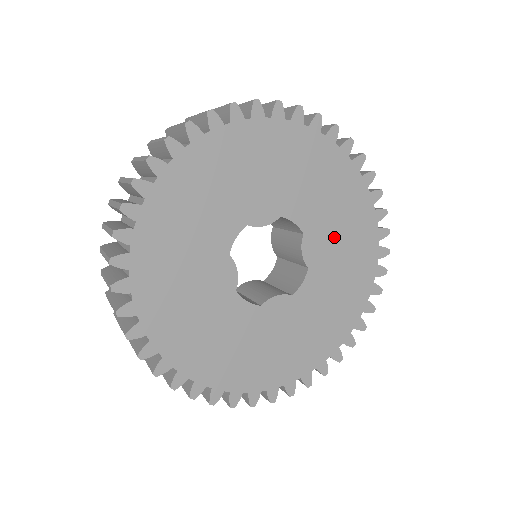
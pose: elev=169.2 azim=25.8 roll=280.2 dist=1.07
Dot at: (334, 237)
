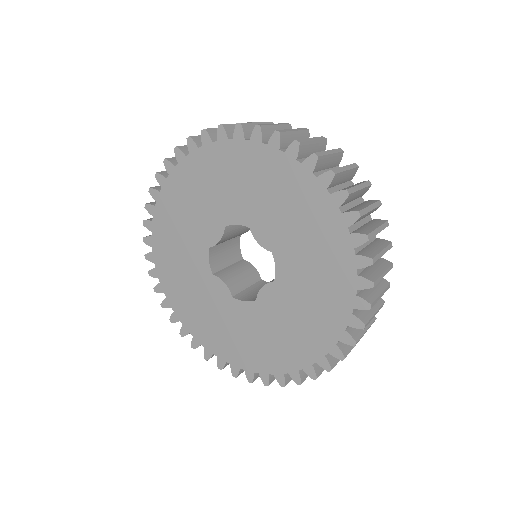
Dot at: (290, 312)
